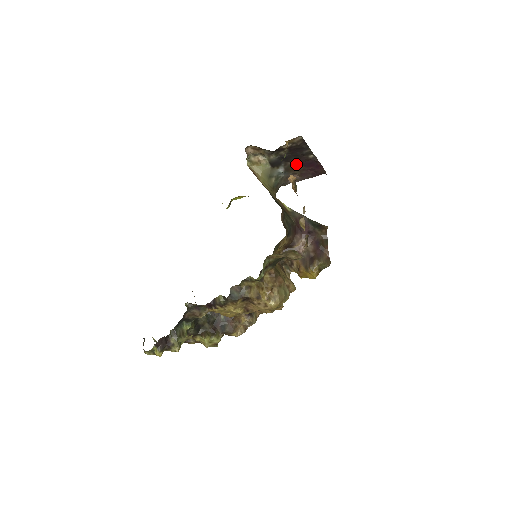
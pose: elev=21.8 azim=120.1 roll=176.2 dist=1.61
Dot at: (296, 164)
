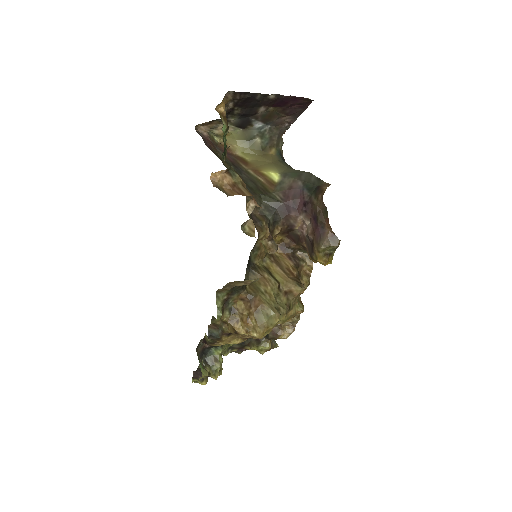
Dot at: (269, 110)
